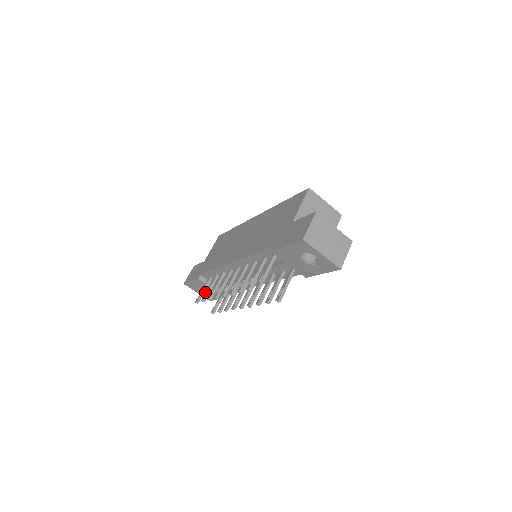
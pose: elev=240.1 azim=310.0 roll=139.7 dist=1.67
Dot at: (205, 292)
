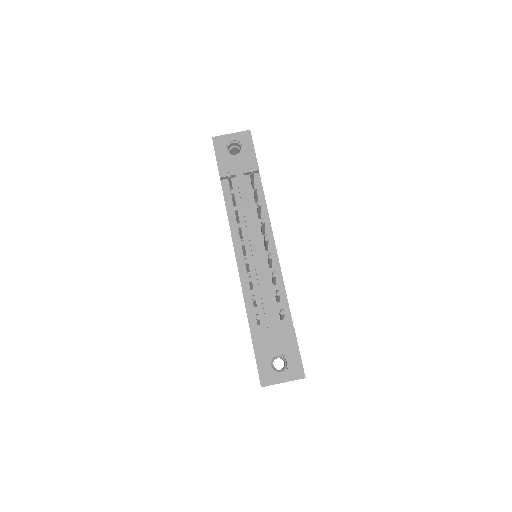
Dot at: occluded
